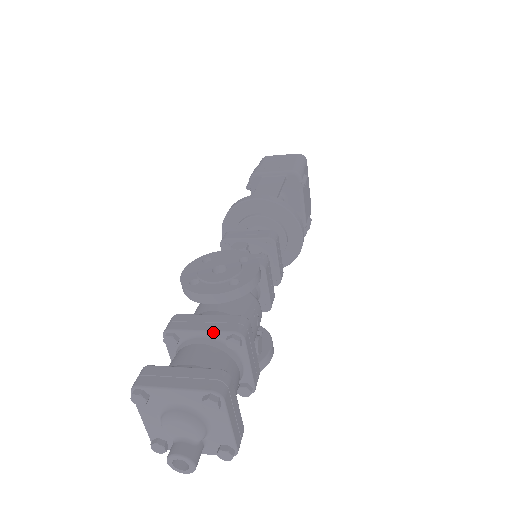
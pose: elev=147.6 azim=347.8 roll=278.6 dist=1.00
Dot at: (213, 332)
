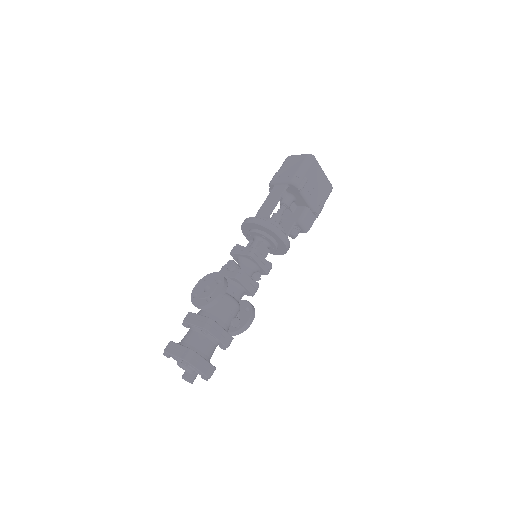
Dot at: (197, 326)
